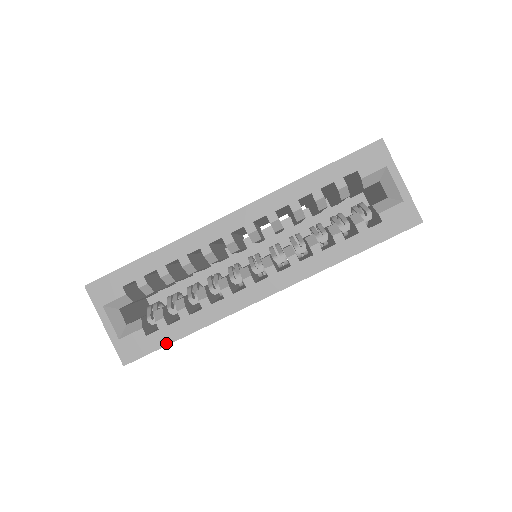
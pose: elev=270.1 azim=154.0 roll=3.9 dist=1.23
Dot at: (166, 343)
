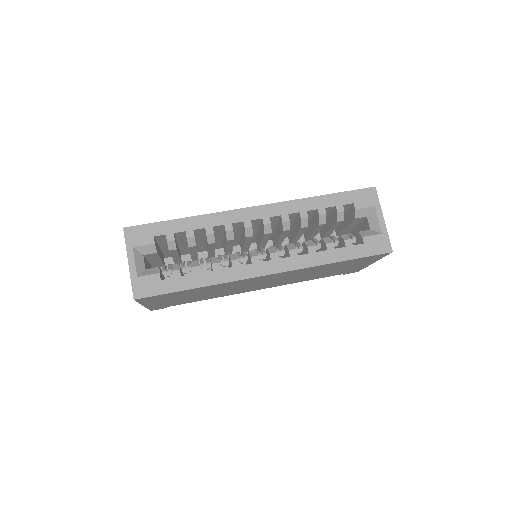
Dot at: (175, 290)
